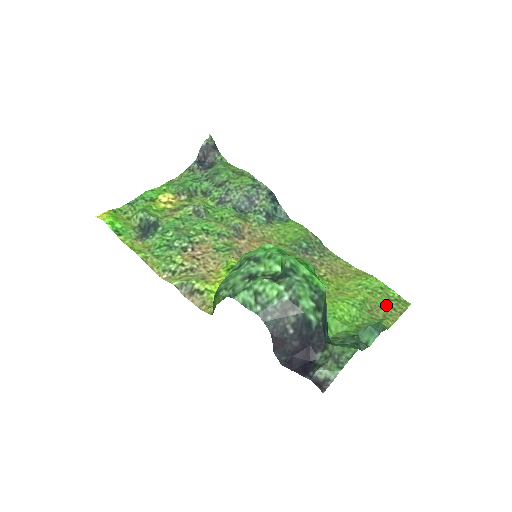
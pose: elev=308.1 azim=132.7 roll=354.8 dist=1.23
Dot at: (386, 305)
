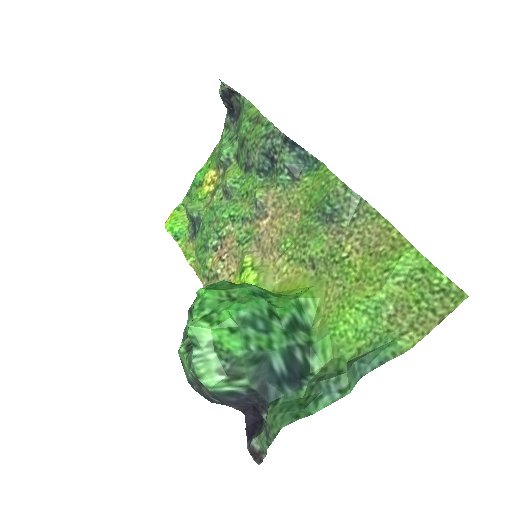
Dot at: (421, 303)
